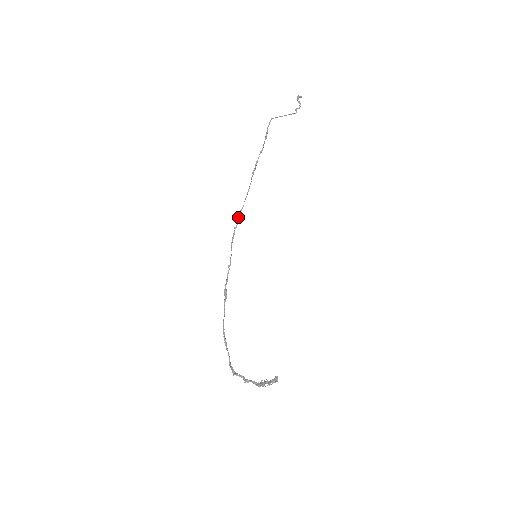
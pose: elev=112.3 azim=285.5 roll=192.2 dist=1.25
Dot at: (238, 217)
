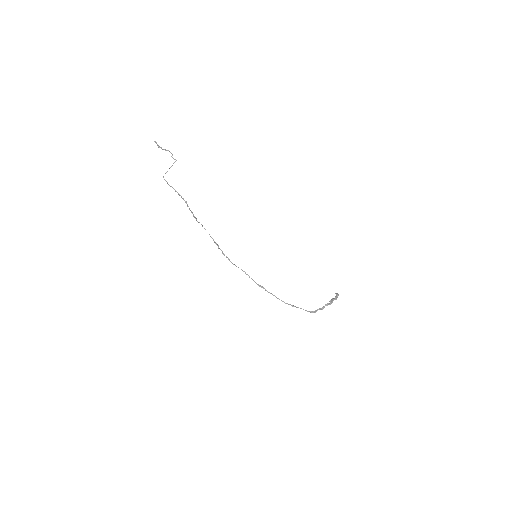
Dot at: (218, 248)
